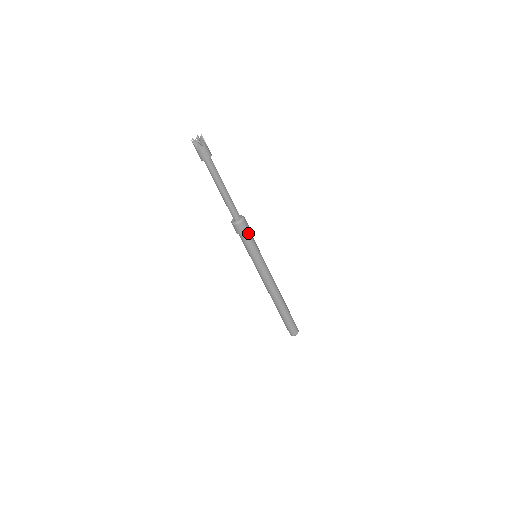
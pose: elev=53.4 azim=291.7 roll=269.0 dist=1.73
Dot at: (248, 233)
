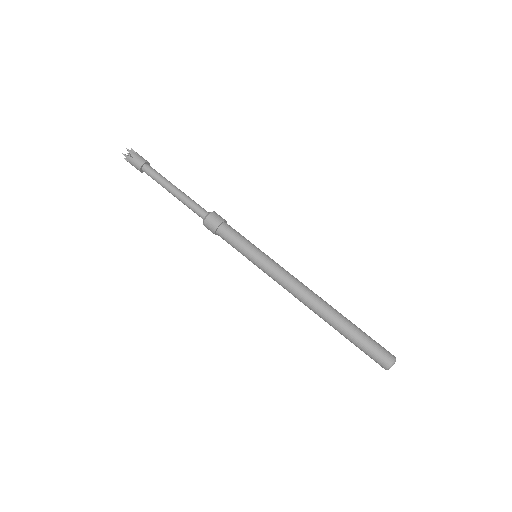
Dot at: (225, 228)
